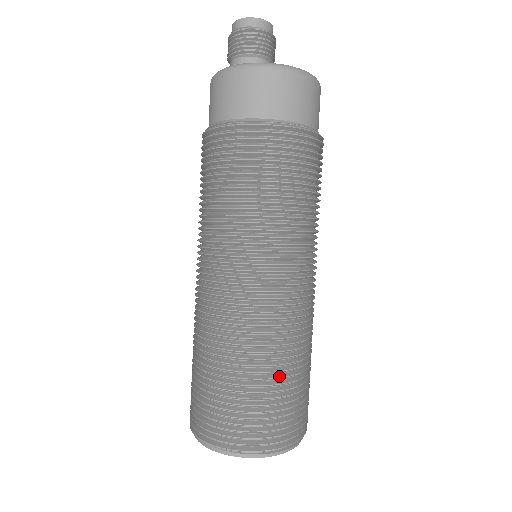
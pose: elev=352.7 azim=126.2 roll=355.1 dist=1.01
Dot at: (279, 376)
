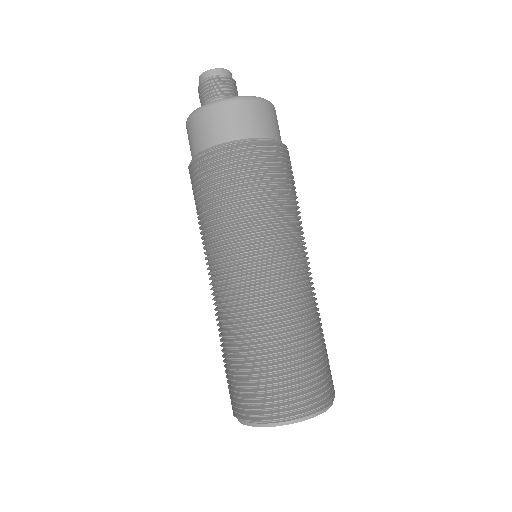
Dot at: (275, 352)
